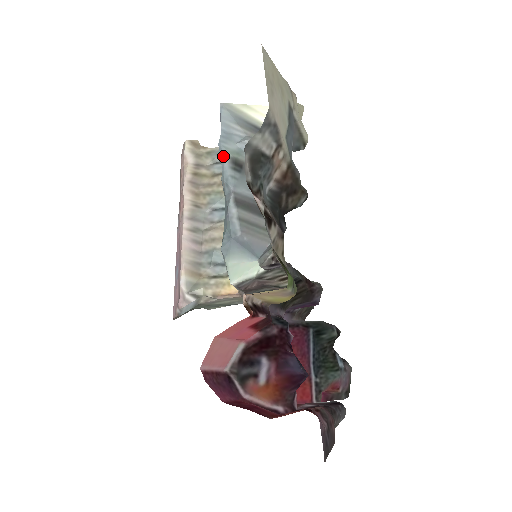
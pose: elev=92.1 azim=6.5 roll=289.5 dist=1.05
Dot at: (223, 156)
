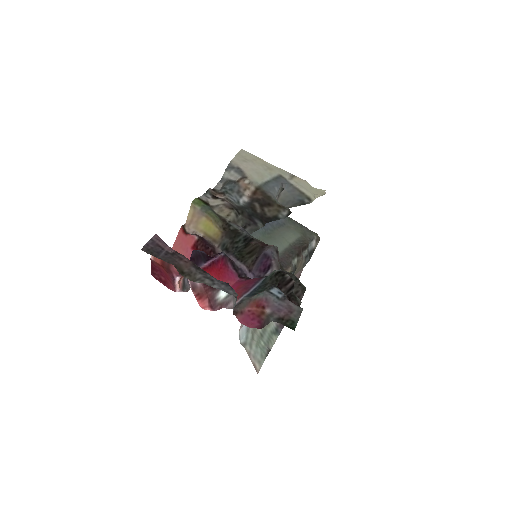
Dot at: occluded
